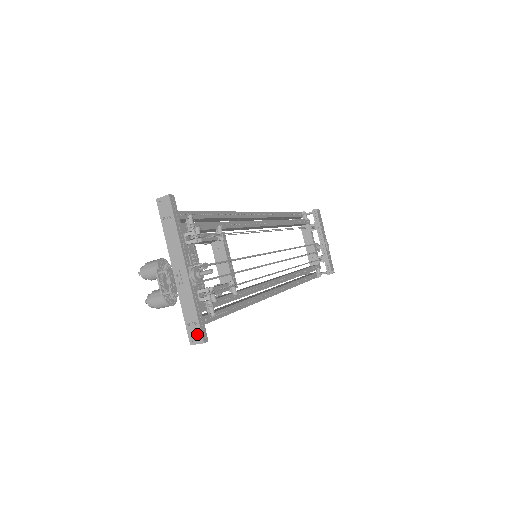
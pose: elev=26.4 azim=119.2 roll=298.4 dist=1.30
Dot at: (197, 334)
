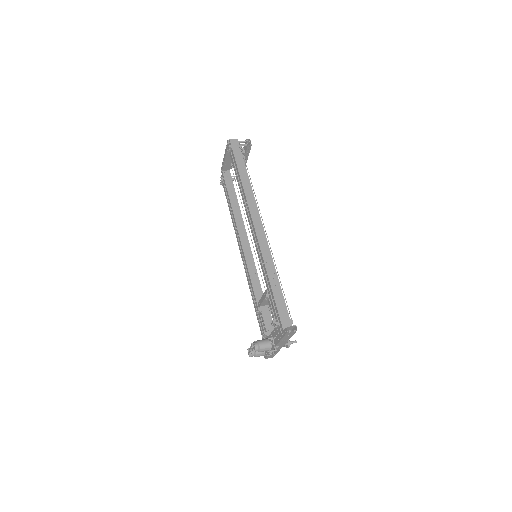
Dot at: (272, 356)
